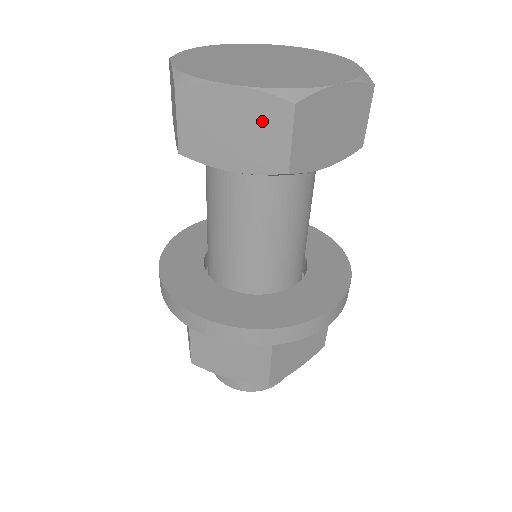
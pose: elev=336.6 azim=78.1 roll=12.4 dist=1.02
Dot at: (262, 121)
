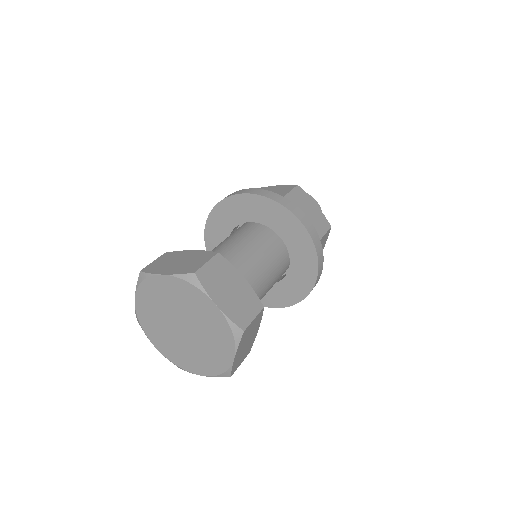
Dot at: occluded
